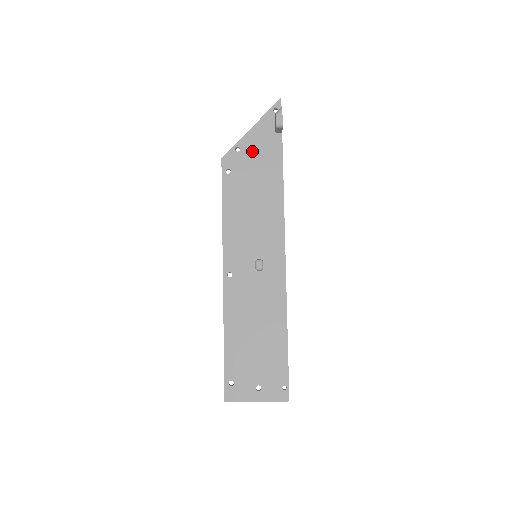
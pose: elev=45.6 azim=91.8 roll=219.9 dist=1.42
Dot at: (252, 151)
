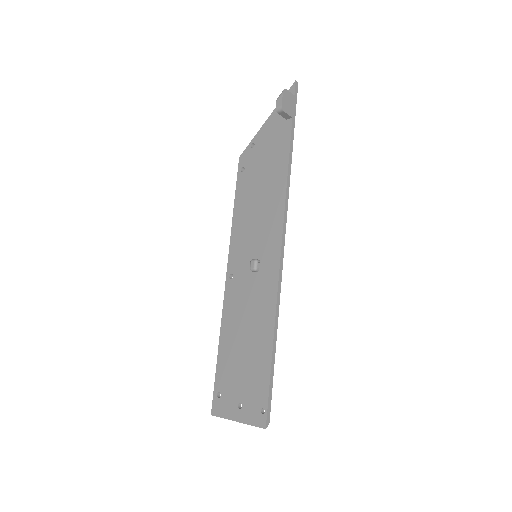
Dot at: (264, 144)
